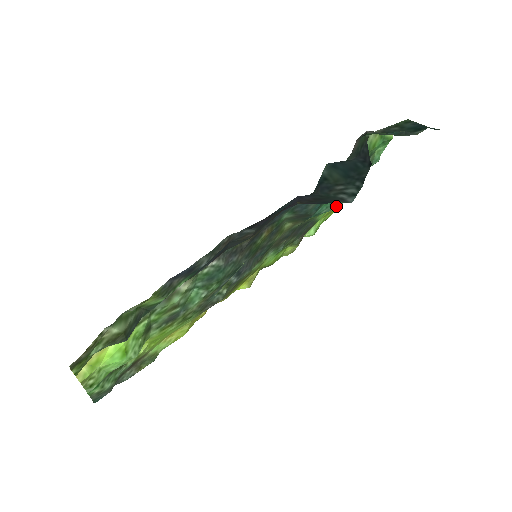
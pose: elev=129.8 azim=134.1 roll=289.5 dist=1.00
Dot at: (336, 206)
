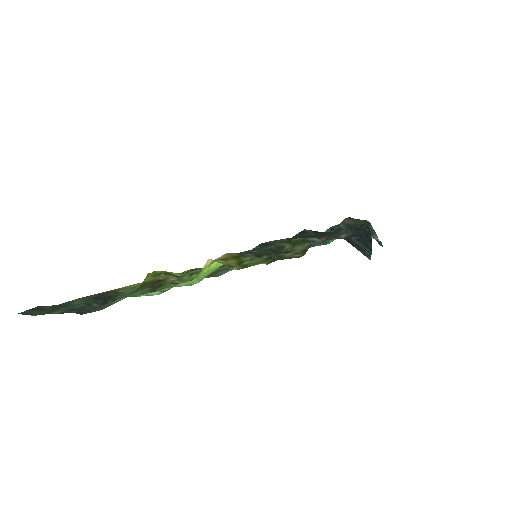
Dot at: occluded
